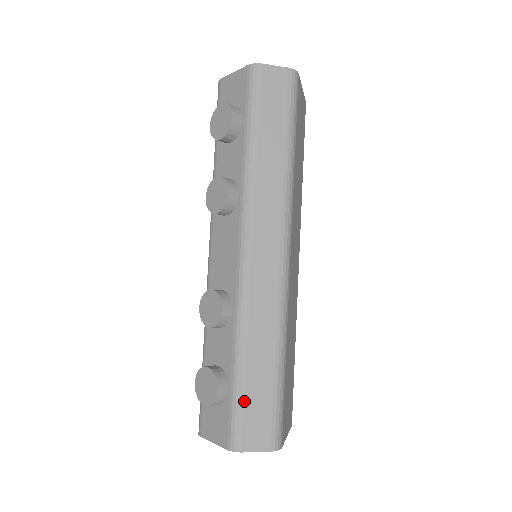
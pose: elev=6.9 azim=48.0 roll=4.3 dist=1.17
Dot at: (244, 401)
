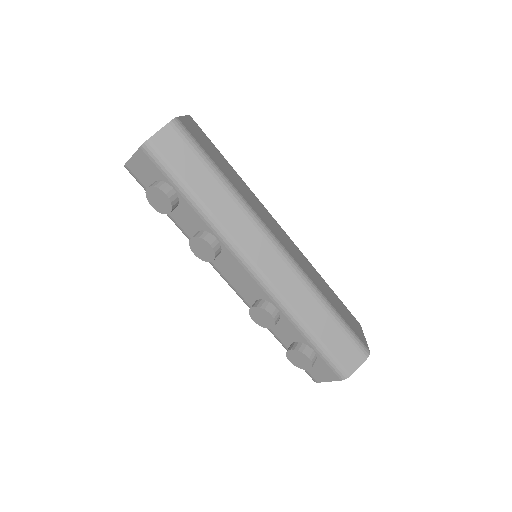
Dot at: (329, 350)
